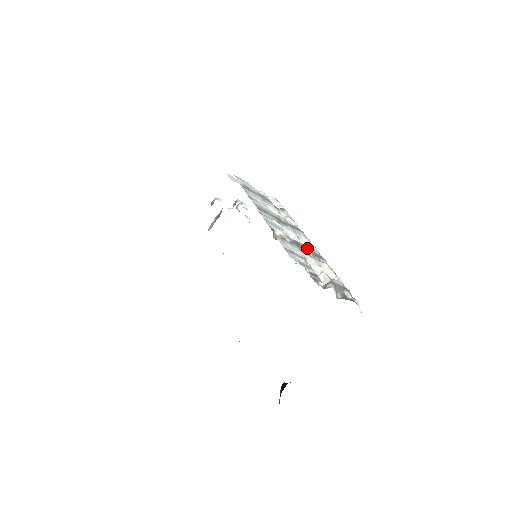
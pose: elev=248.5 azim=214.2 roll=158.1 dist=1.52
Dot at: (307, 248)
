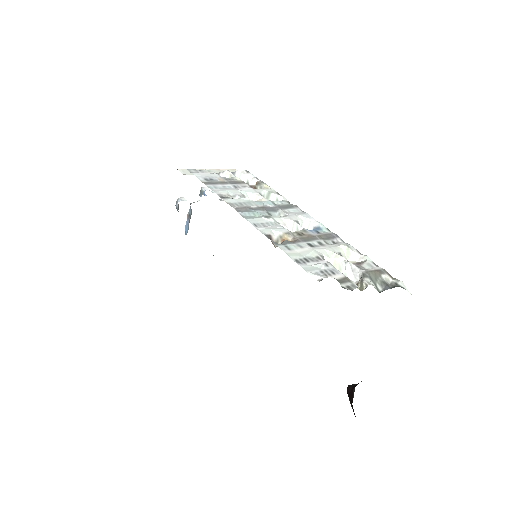
Dot at: (313, 232)
